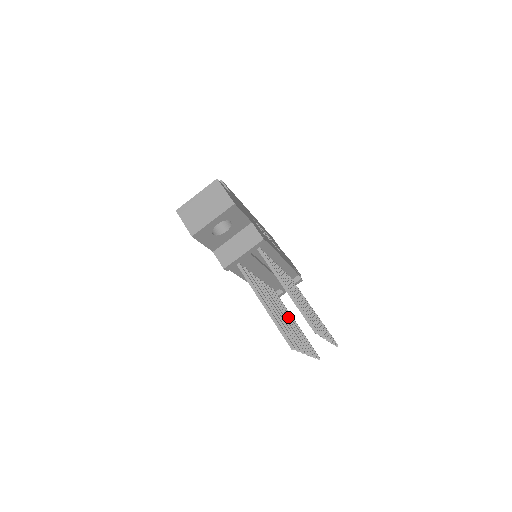
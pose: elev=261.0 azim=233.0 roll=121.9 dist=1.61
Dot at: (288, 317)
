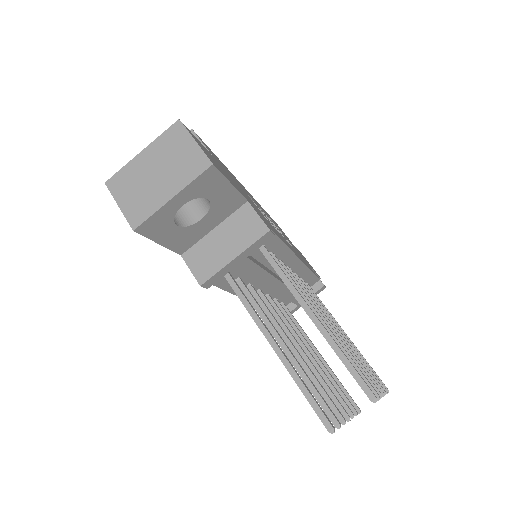
Dot at: (309, 349)
